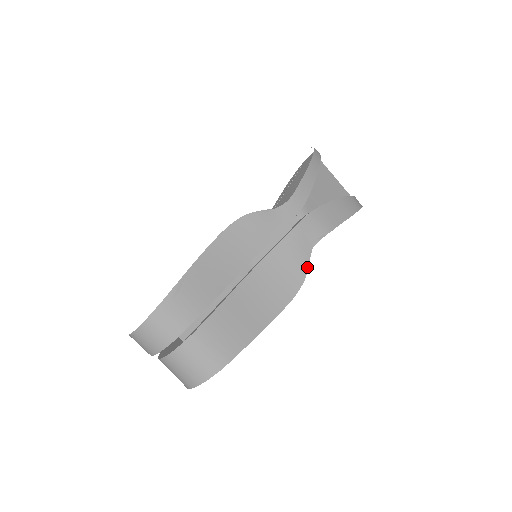
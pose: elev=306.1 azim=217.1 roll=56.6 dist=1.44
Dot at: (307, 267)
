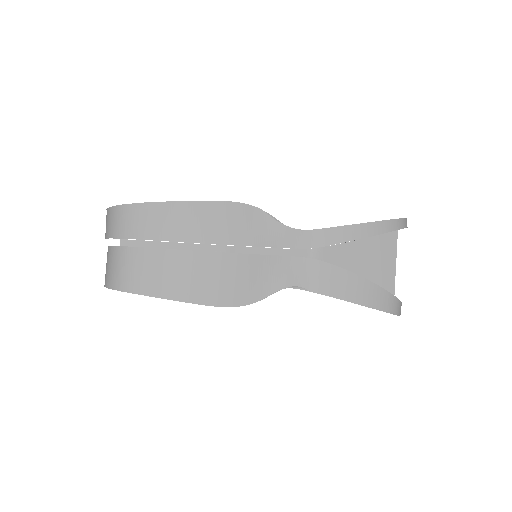
Dot at: (263, 297)
